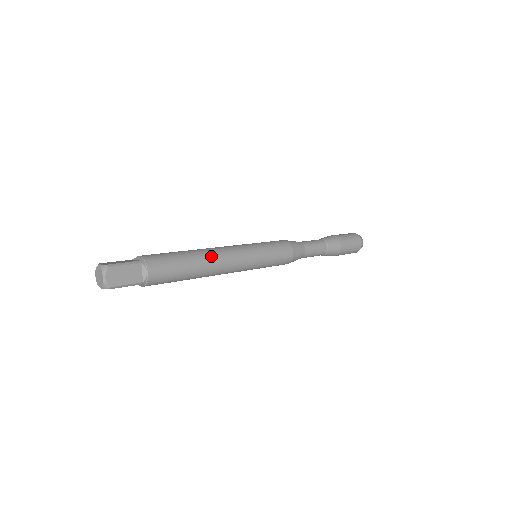
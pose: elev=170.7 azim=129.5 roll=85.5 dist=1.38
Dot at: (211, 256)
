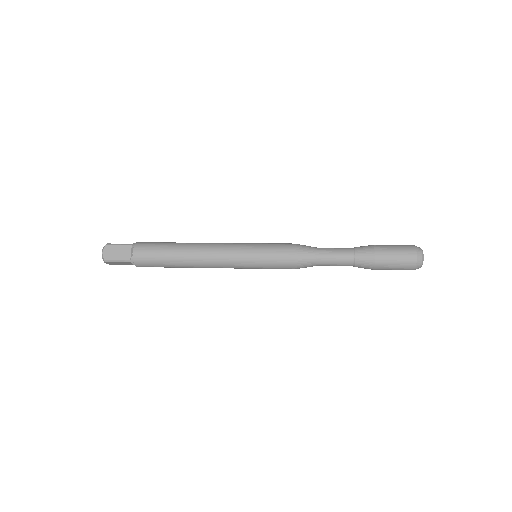
Dot at: (195, 246)
